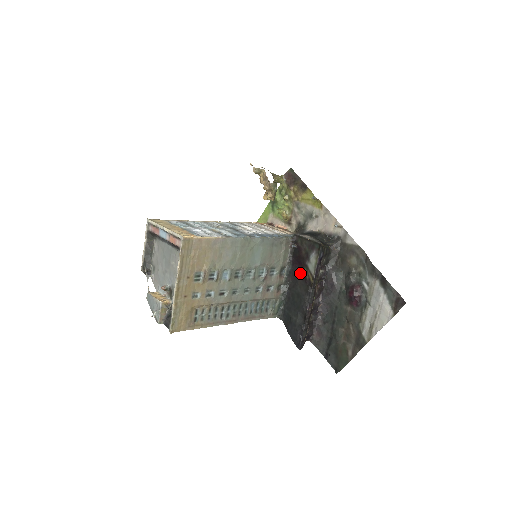
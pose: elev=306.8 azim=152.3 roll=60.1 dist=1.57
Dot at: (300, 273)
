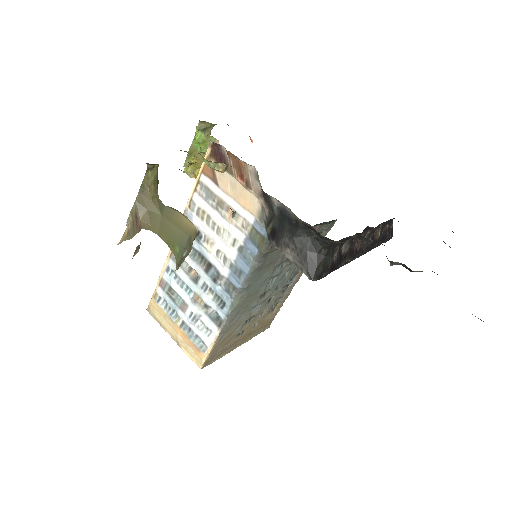
Dot at: occluded
